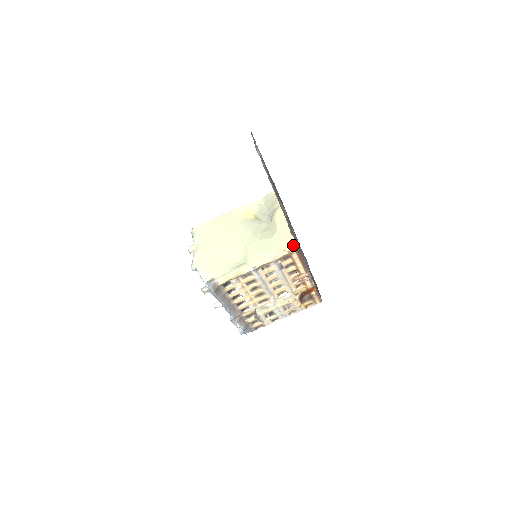
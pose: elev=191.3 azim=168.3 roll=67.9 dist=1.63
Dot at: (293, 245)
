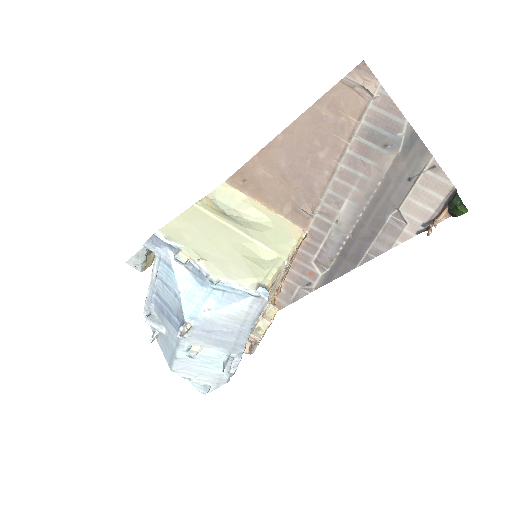
Dot at: (302, 231)
